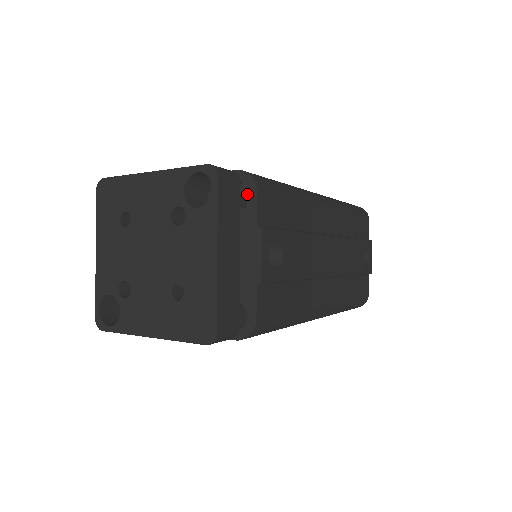
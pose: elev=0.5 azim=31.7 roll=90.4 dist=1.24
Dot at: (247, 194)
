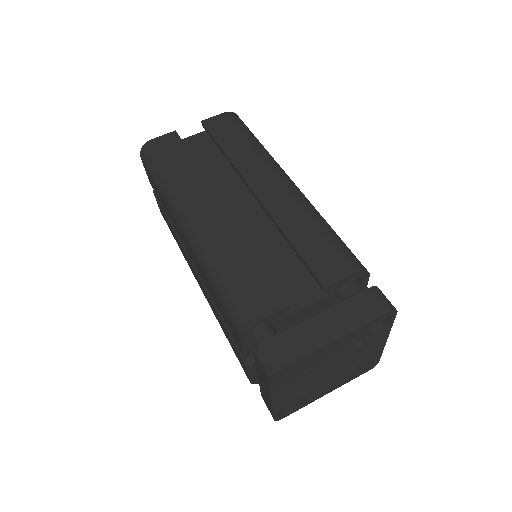
Dot at: occluded
